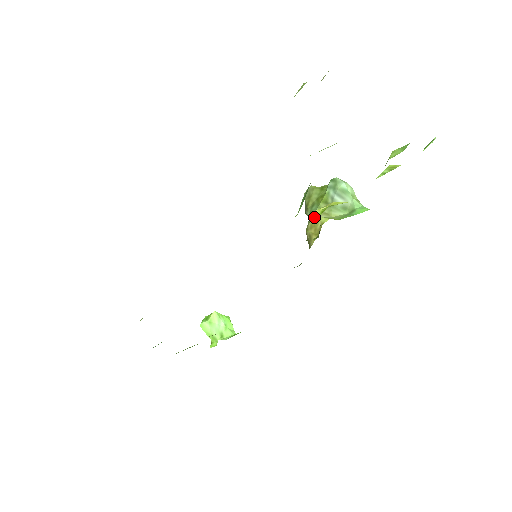
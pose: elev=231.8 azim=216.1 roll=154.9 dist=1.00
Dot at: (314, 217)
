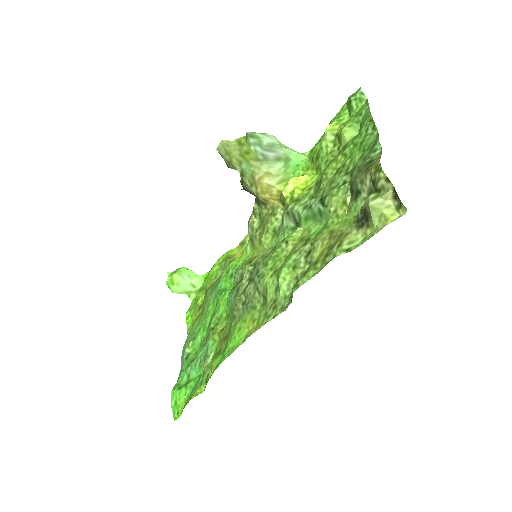
Dot at: (262, 184)
